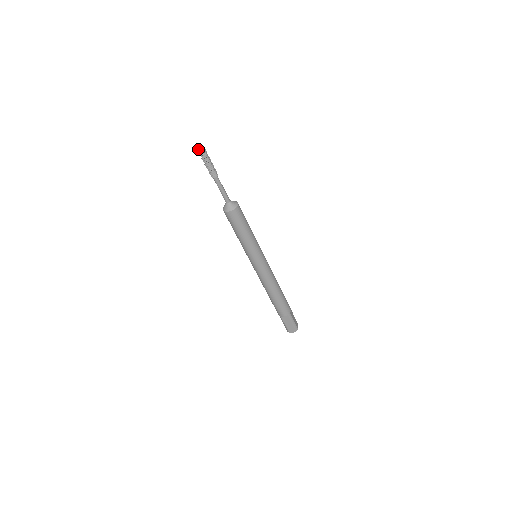
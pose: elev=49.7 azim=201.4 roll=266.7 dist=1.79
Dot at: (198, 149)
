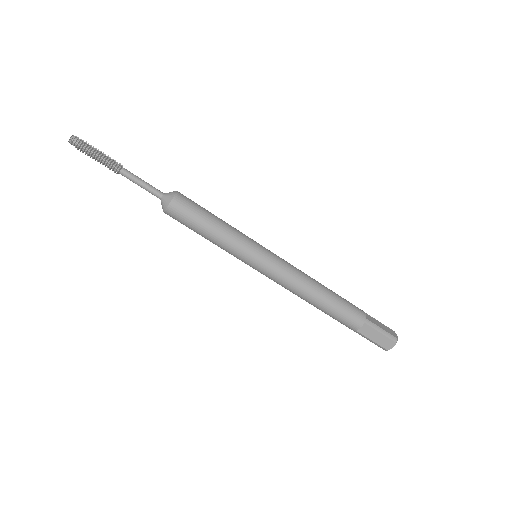
Dot at: (72, 144)
